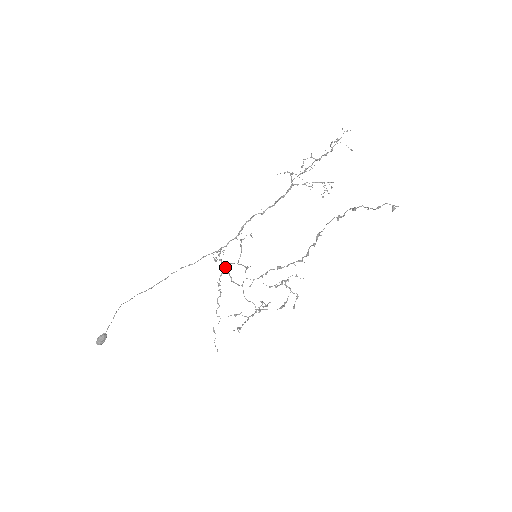
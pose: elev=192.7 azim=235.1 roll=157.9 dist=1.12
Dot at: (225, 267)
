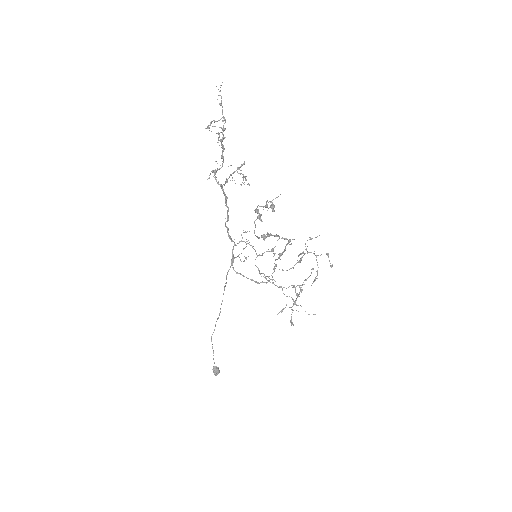
Dot at: occluded
